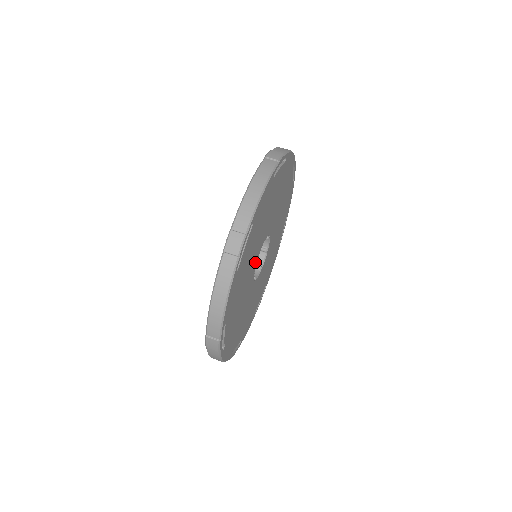
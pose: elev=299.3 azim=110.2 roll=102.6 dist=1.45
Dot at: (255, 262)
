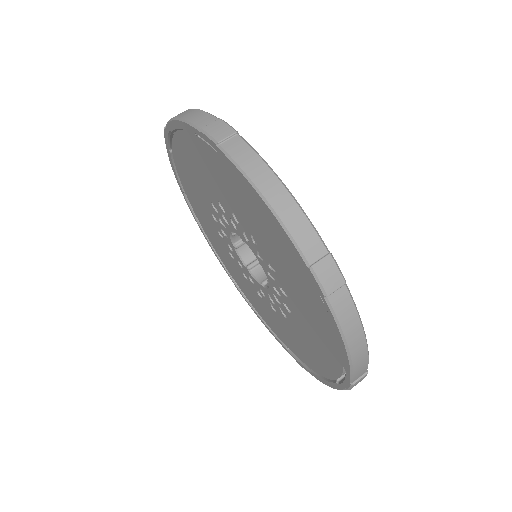
Dot at: occluded
